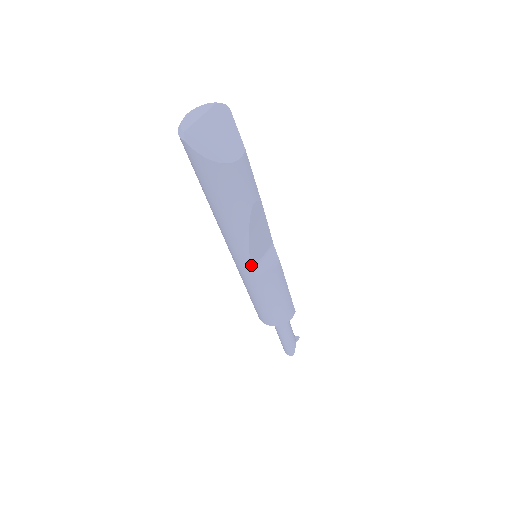
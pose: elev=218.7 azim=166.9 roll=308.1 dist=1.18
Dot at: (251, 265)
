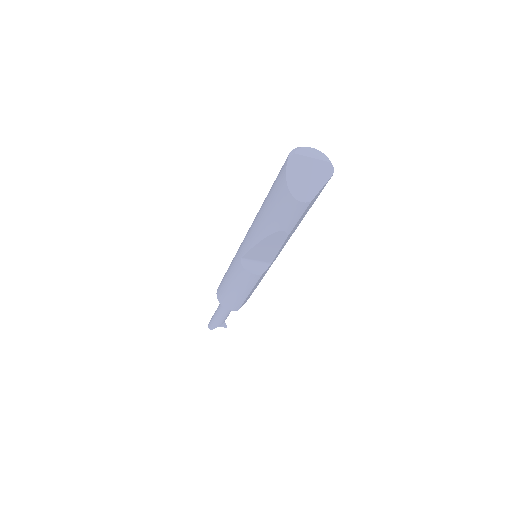
Dot at: (245, 256)
